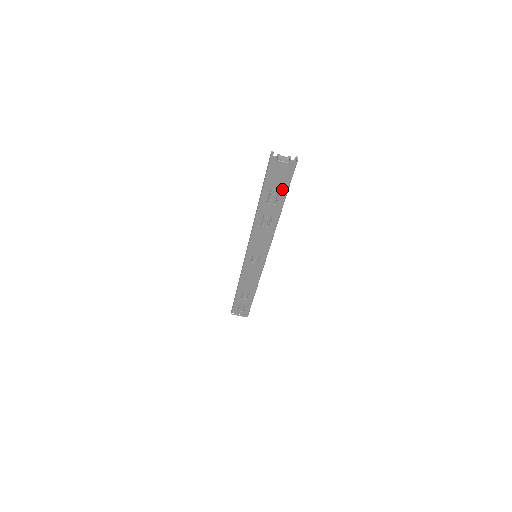
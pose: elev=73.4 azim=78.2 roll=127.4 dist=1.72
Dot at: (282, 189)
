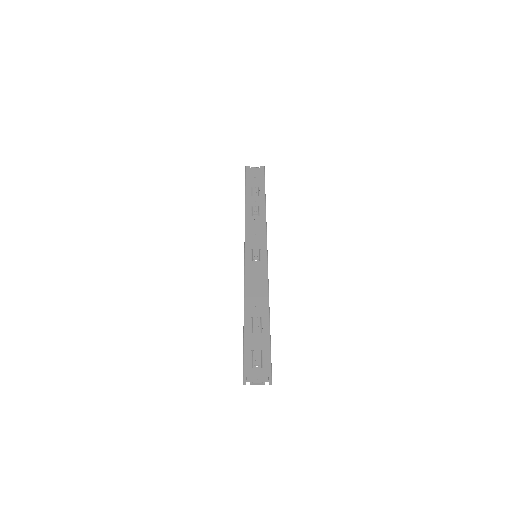
Dot at: (260, 184)
